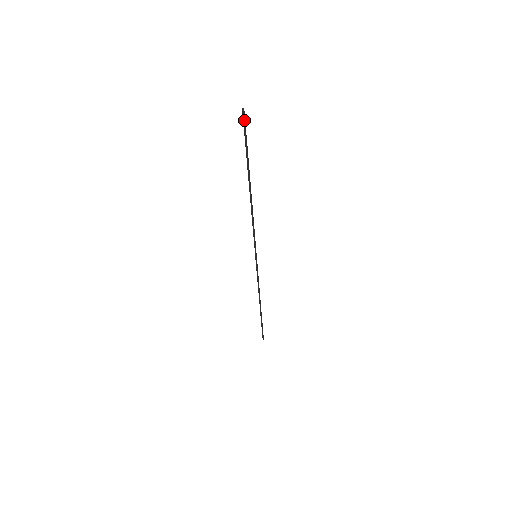
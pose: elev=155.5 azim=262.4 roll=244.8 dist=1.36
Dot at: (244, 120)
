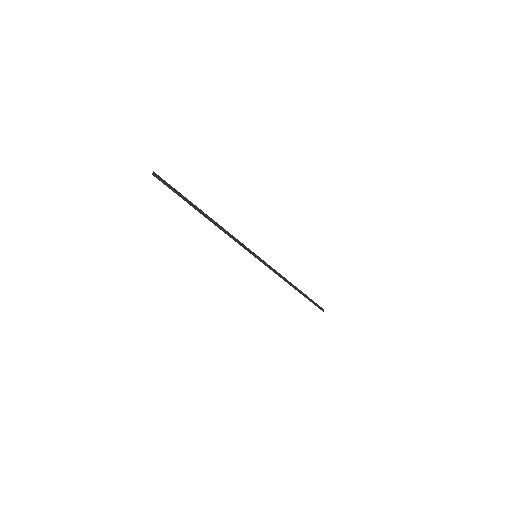
Dot at: (158, 179)
